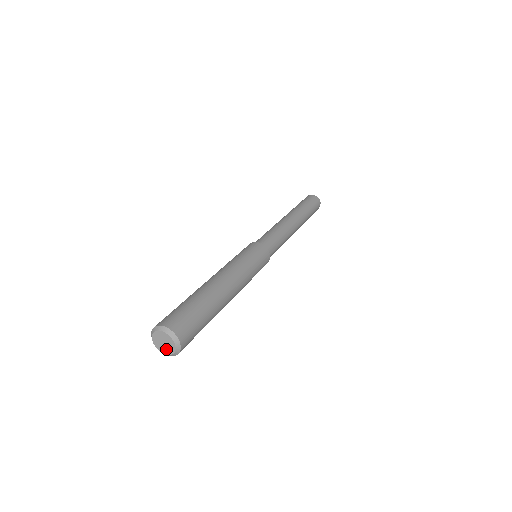
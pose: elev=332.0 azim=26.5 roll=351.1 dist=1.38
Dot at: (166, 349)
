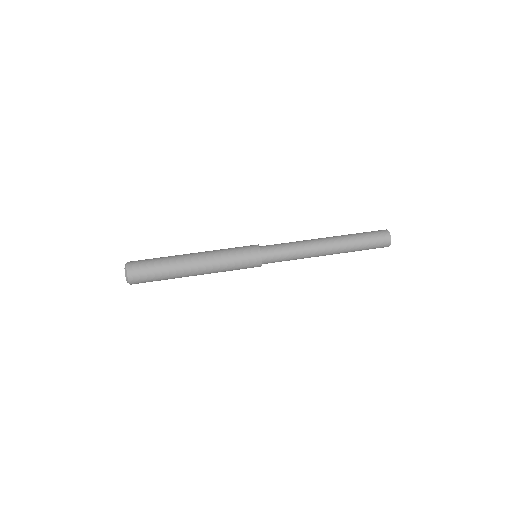
Dot at: occluded
